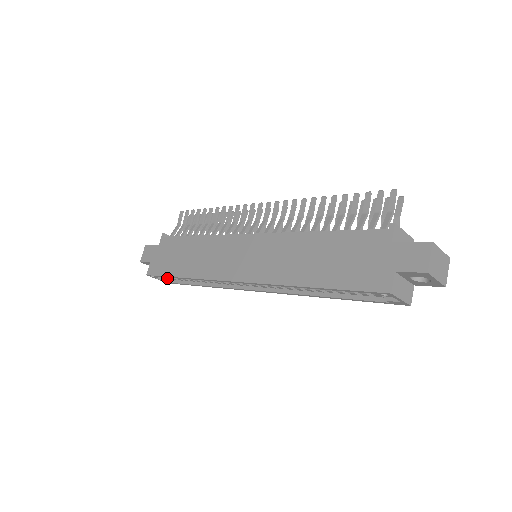
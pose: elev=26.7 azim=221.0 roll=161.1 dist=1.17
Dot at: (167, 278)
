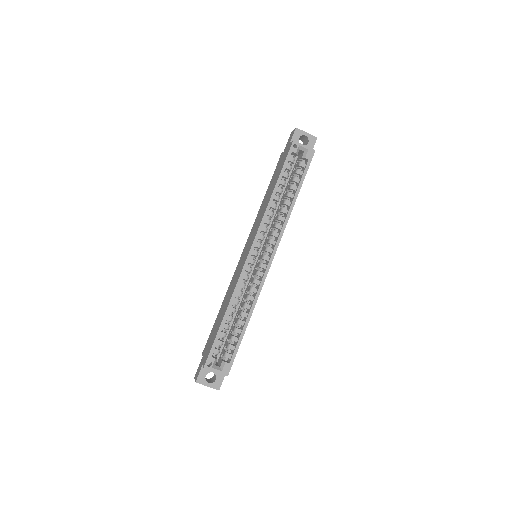
Dot at: (222, 361)
